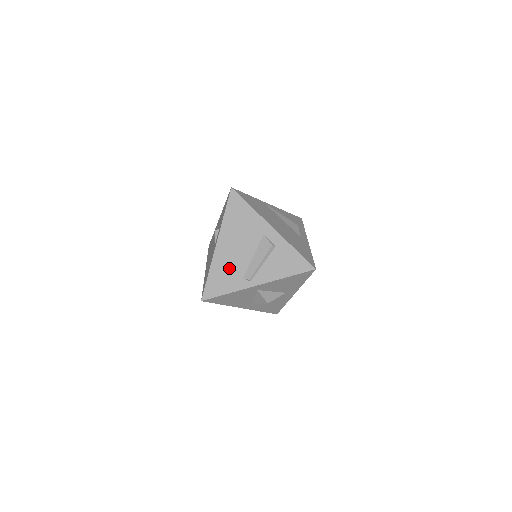
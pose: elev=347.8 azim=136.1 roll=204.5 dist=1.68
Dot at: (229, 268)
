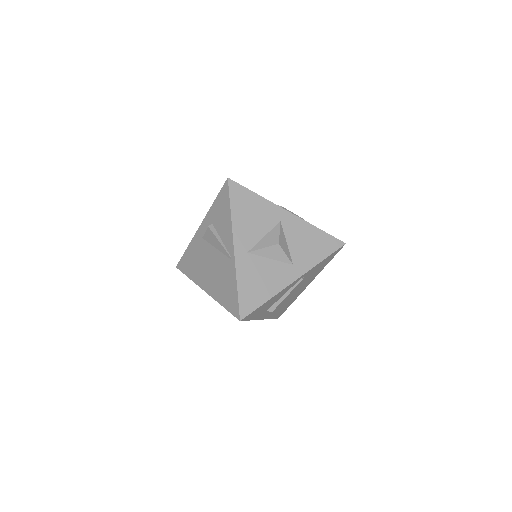
Dot at: occluded
